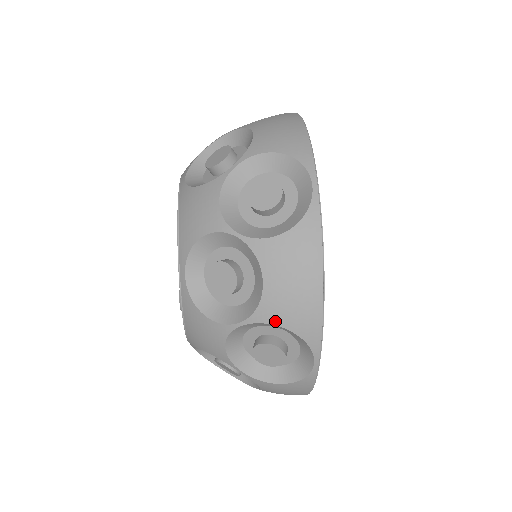
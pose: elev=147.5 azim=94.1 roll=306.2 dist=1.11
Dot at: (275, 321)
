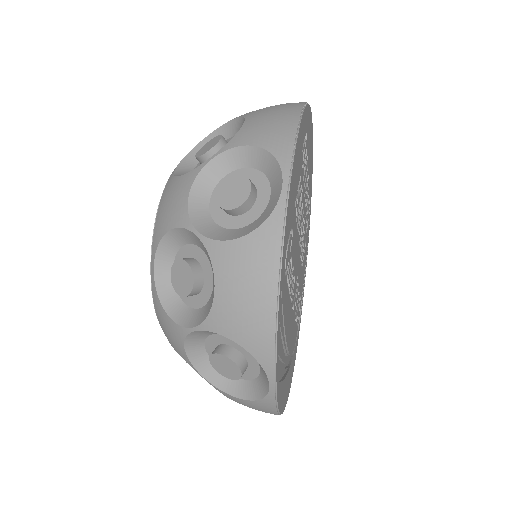
Dot at: (225, 332)
